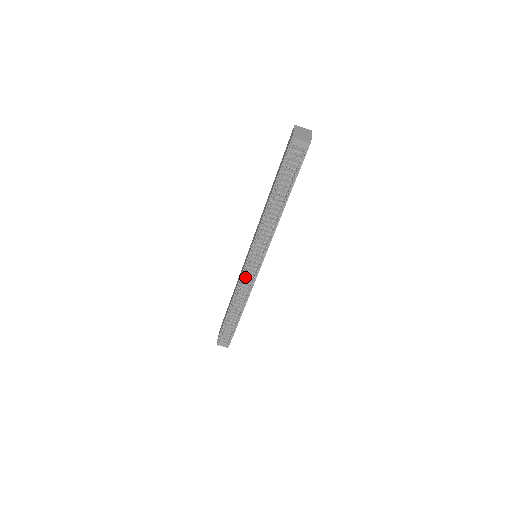
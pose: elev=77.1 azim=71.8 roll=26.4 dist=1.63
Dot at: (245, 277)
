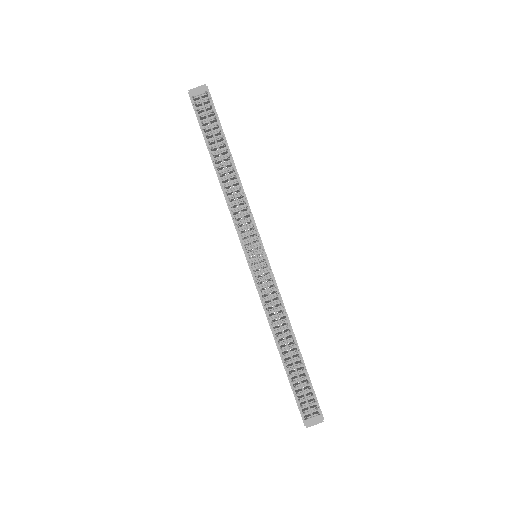
Dot at: (261, 285)
